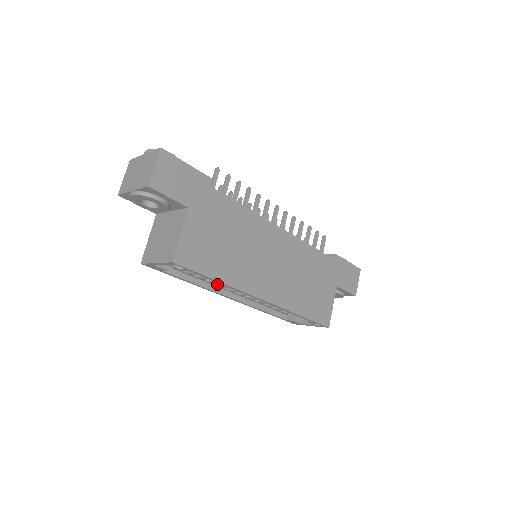
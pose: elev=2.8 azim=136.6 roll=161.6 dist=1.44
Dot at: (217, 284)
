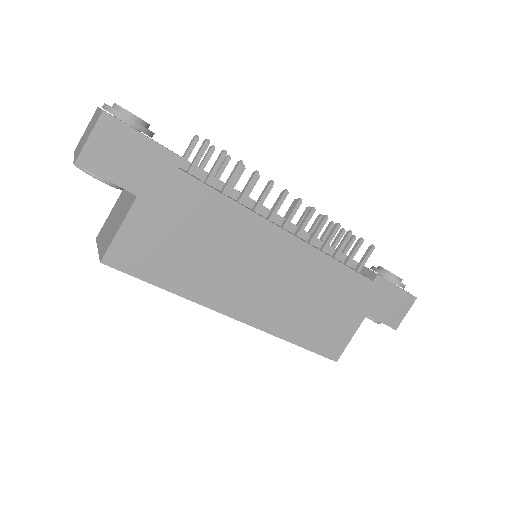
Dot at: occluded
